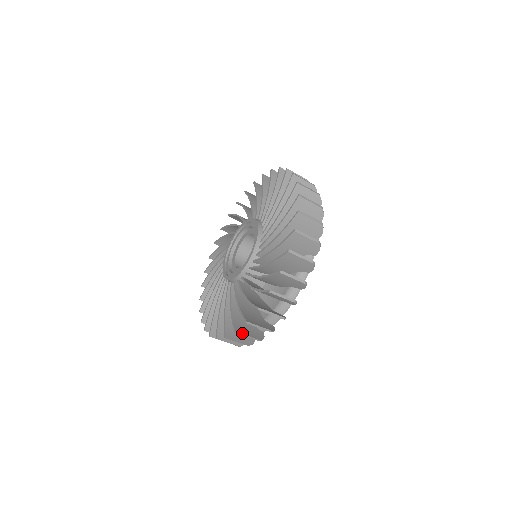
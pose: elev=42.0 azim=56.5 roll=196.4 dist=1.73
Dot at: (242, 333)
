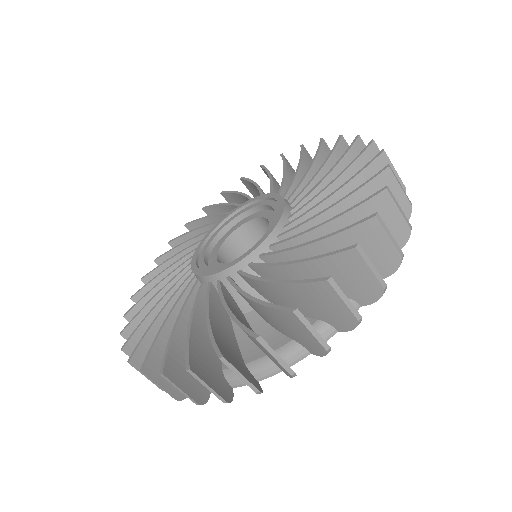
Dot at: (232, 364)
